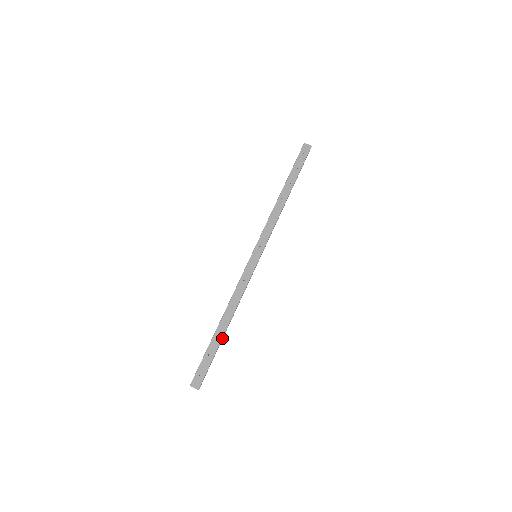
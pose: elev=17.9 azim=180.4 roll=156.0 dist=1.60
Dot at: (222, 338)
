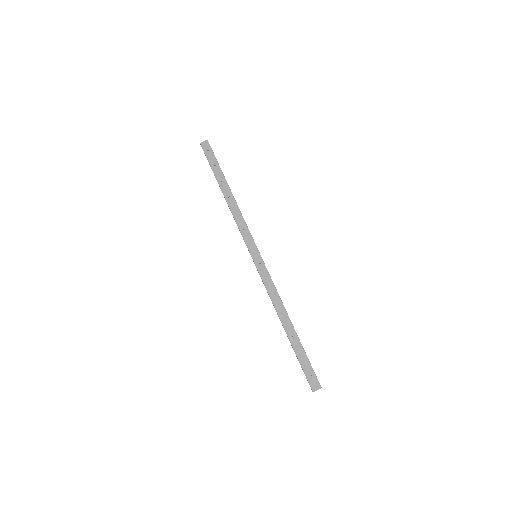
Dot at: (297, 336)
